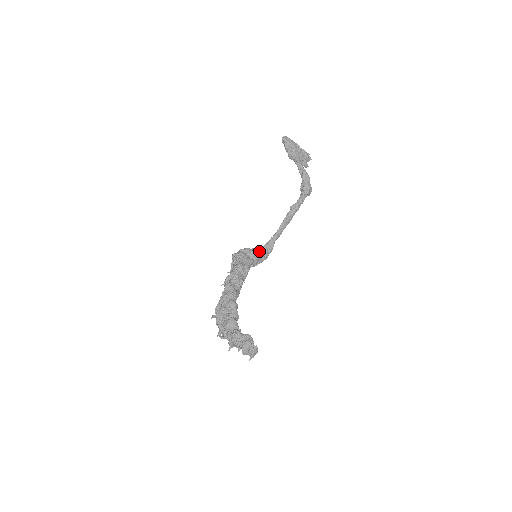
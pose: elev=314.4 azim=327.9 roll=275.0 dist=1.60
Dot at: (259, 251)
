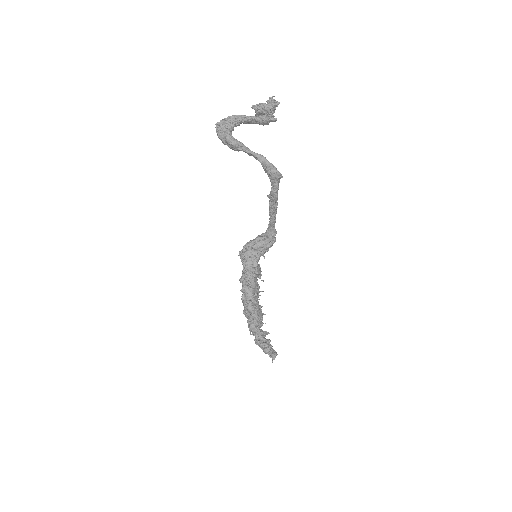
Dot at: (262, 241)
